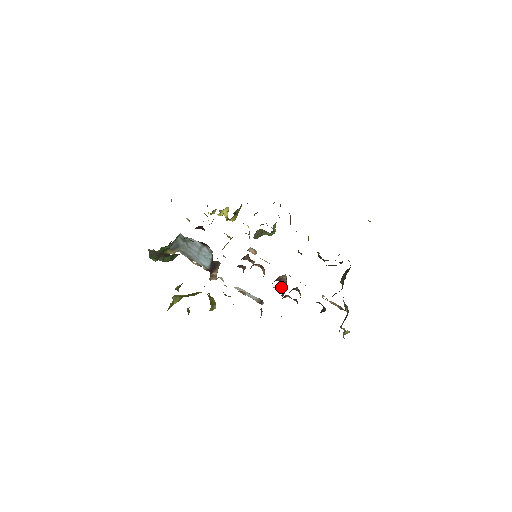
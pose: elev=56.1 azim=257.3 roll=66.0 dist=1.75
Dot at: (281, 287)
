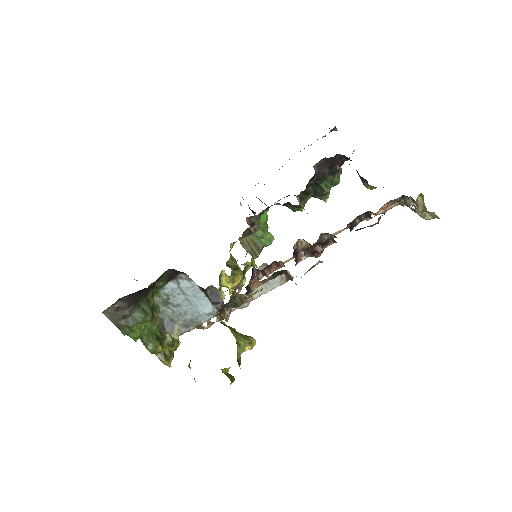
Dot at: (304, 250)
